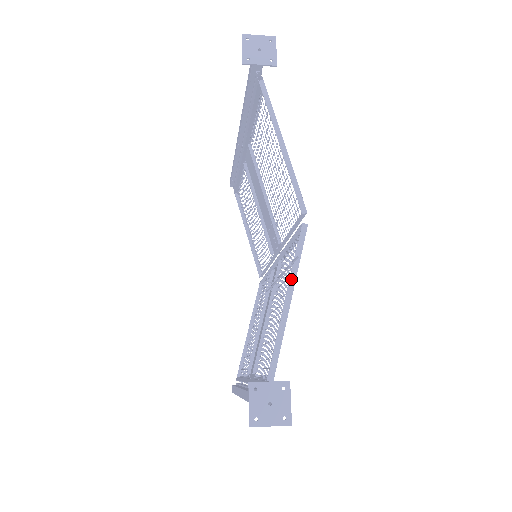
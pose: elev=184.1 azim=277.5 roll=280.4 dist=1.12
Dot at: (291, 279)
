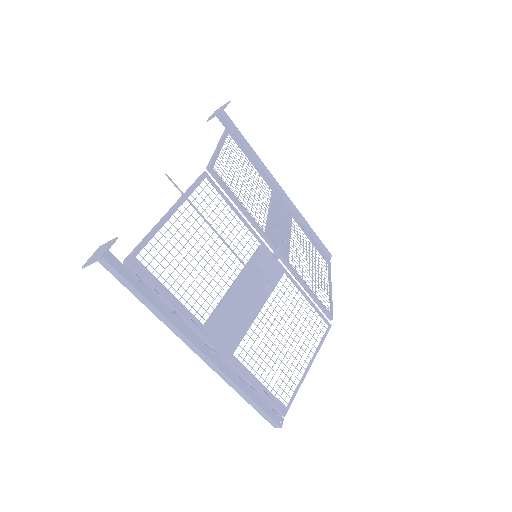
Dot at: (177, 201)
